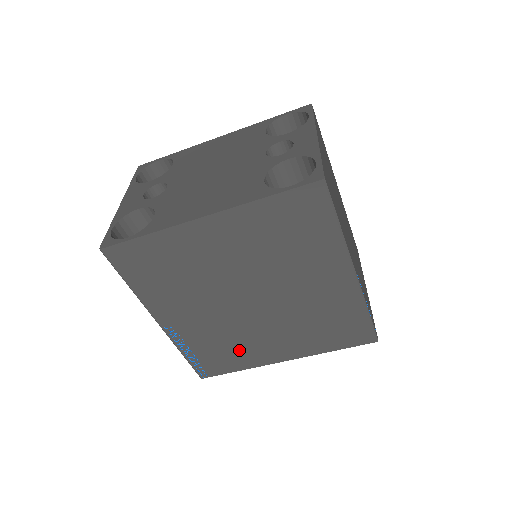
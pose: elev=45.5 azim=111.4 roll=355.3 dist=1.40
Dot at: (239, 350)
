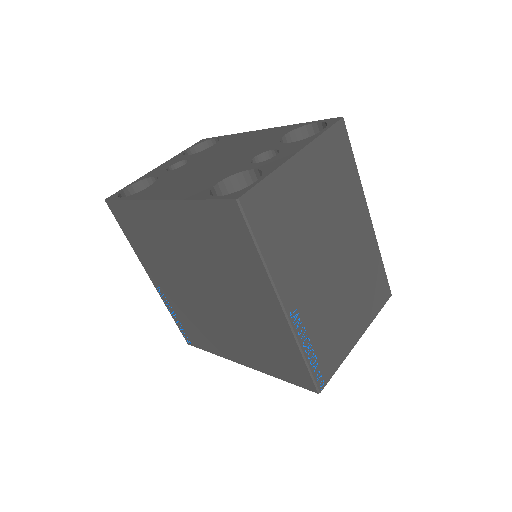
Dot at: (208, 334)
